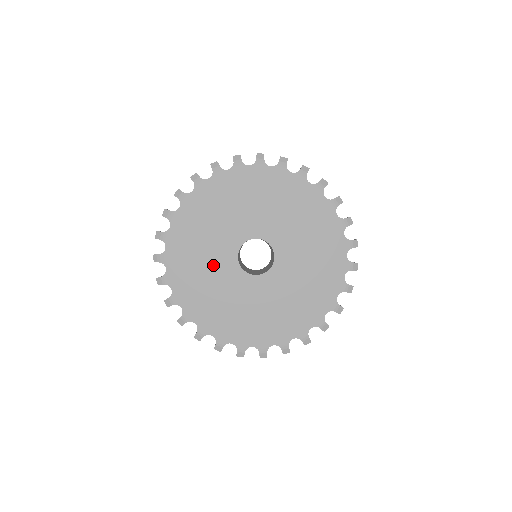
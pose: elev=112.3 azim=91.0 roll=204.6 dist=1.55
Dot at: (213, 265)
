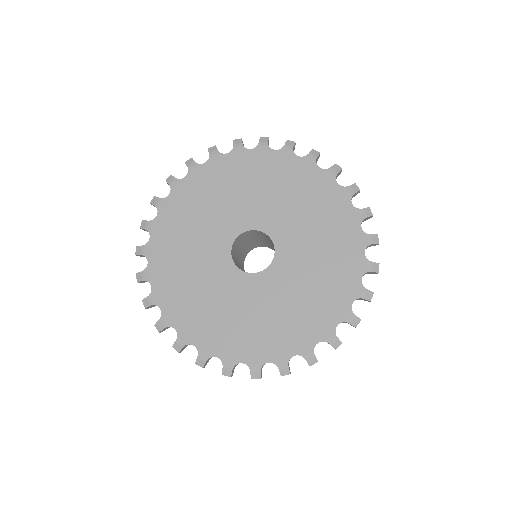
Dot at: (217, 291)
